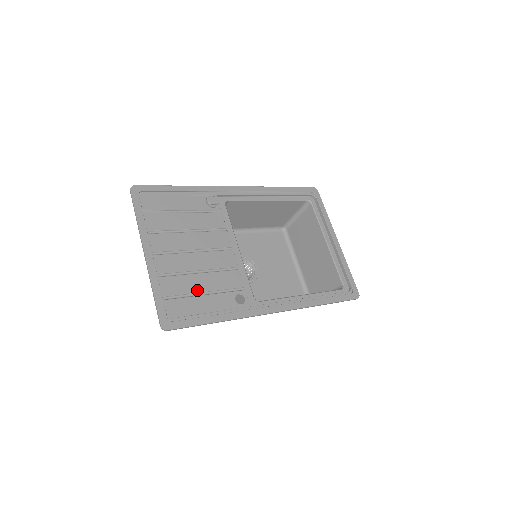
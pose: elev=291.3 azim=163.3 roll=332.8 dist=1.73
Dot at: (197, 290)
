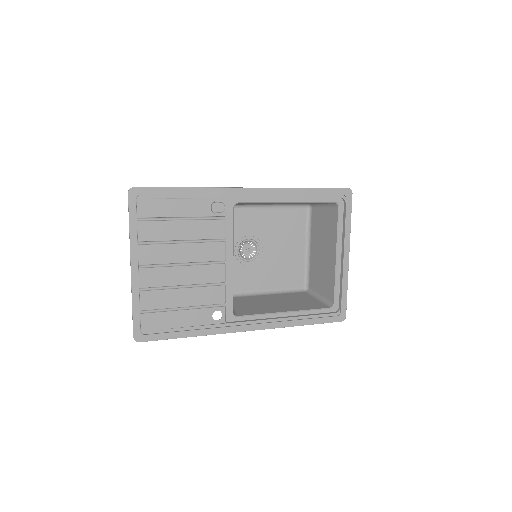
Dot at: (176, 305)
